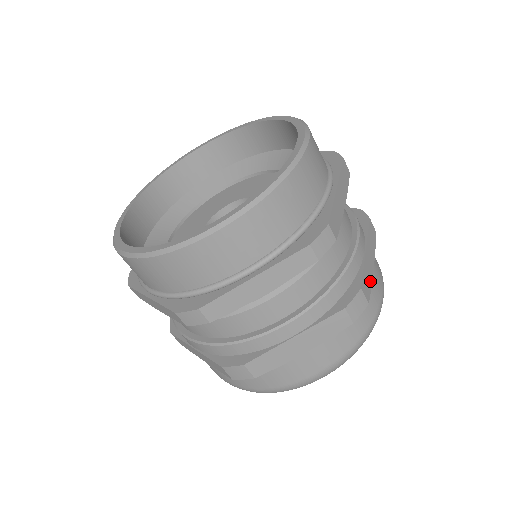
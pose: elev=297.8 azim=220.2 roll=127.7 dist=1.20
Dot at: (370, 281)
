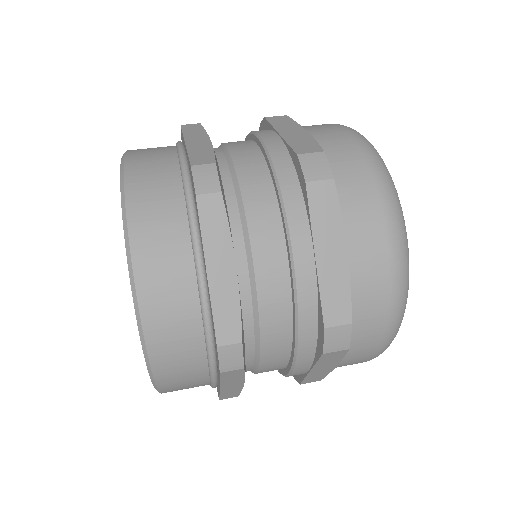
Dot at: (310, 141)
